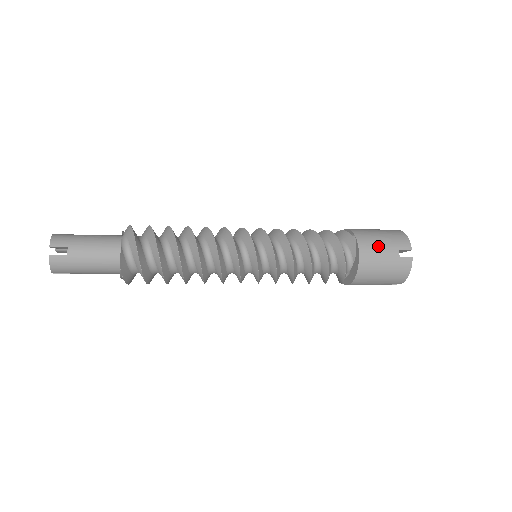
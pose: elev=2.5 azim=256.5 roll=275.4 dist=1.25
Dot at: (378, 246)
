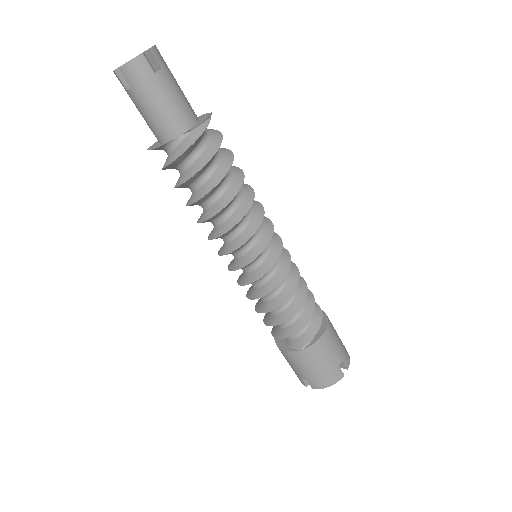
Dot at: occluded
